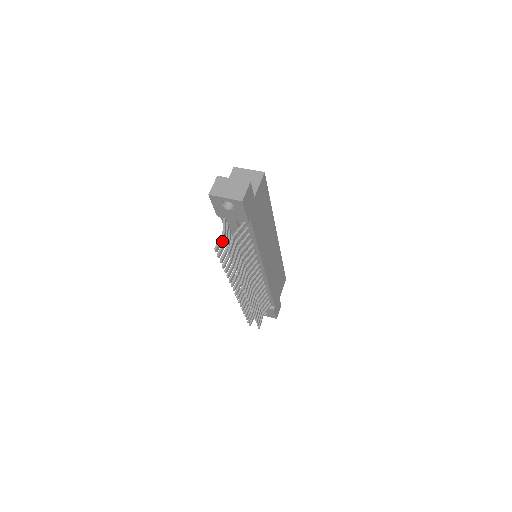
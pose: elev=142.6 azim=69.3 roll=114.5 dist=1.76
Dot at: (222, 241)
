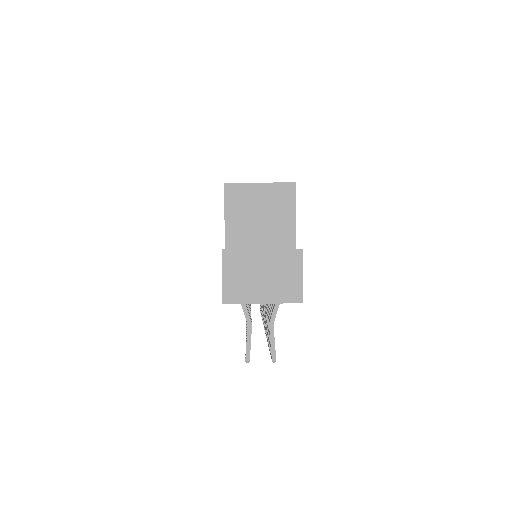
Dot at: (250, 336)
